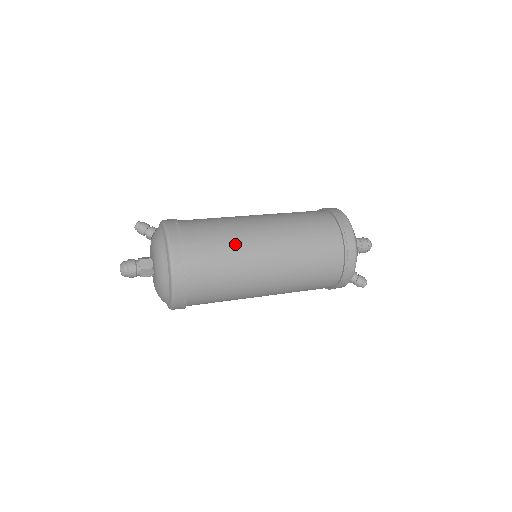
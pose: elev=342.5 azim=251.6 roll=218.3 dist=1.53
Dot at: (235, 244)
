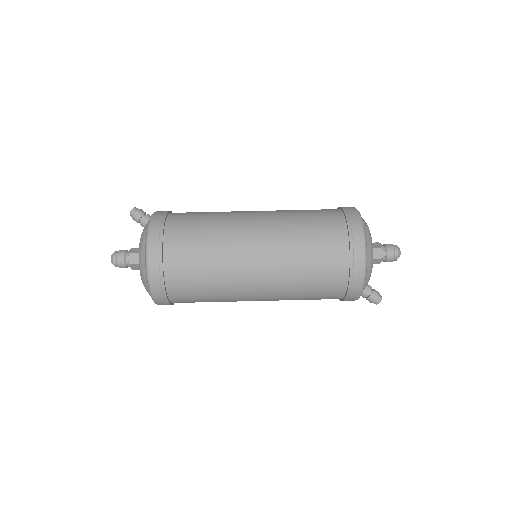
Dot at: (219, 258)
